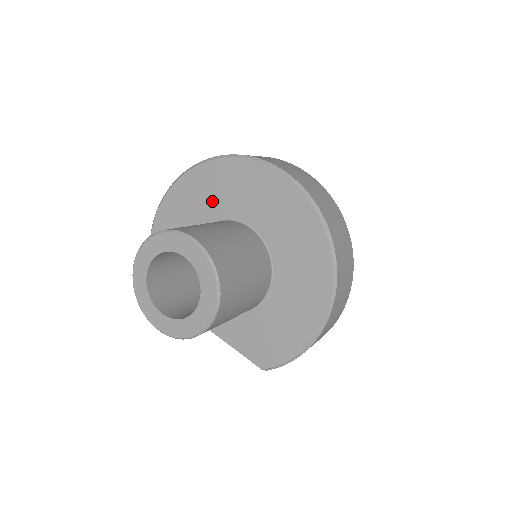
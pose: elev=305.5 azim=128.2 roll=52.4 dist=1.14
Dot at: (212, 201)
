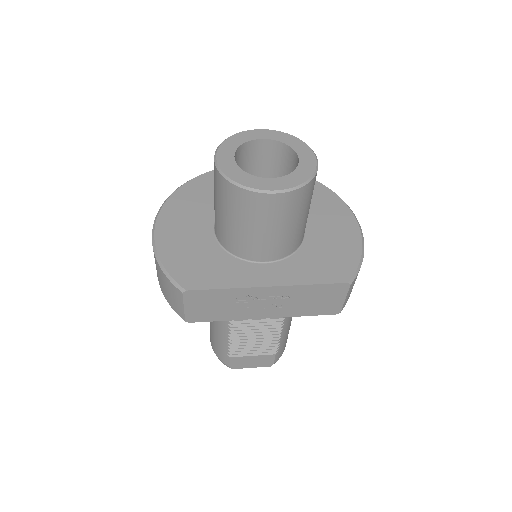
Dot at: (212, 198)
